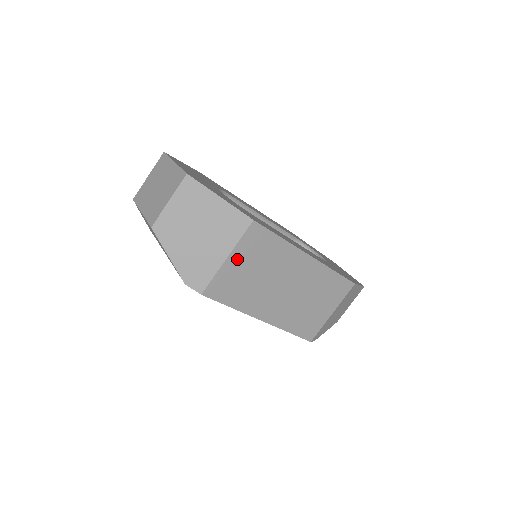
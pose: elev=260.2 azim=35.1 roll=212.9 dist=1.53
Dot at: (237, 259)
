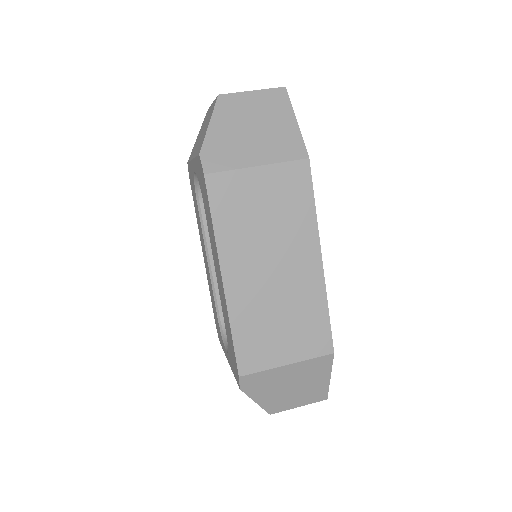
Dot at: (264, 179)
